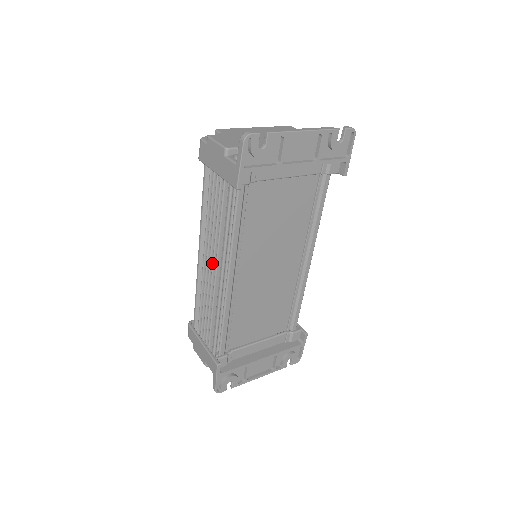
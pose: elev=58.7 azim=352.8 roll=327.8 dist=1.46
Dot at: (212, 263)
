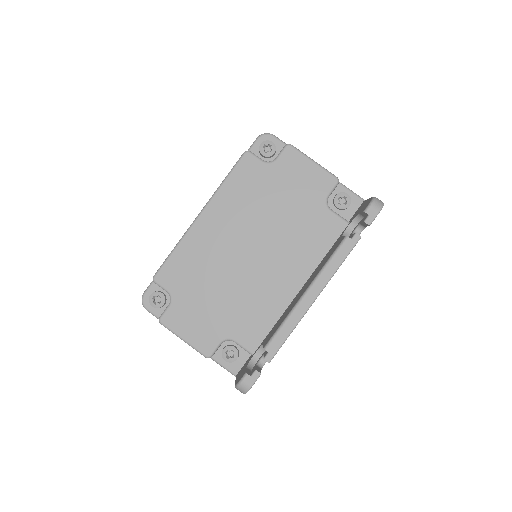
Dot at: occluded
